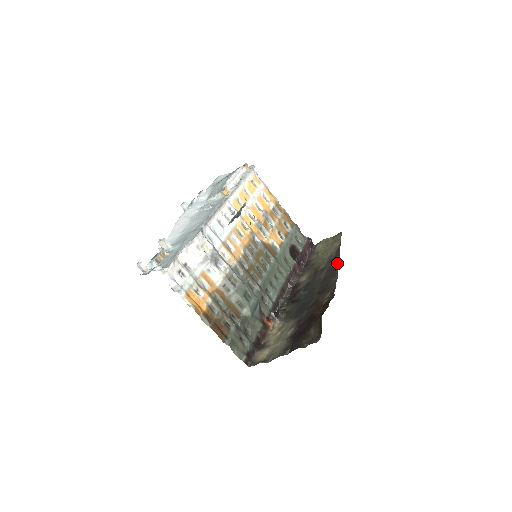
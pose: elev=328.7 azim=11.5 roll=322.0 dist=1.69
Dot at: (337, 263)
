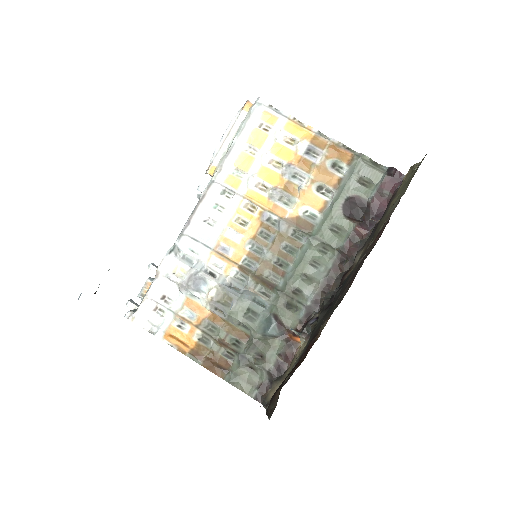
Dot at: (373, 245)
